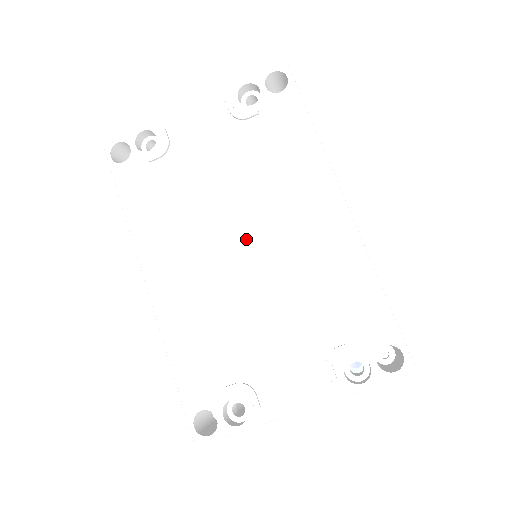
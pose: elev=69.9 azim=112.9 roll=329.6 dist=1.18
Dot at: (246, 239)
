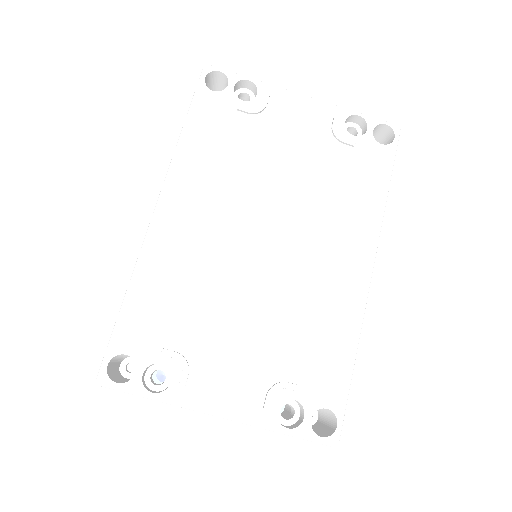
Dot at: (274, 236)
